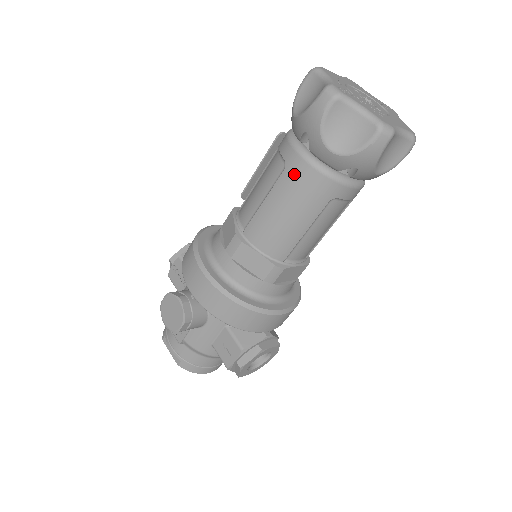
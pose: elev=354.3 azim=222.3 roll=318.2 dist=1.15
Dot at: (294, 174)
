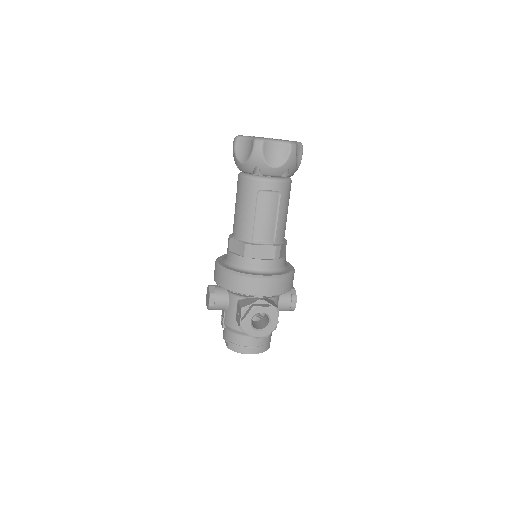
Dot at: (239, 186)
